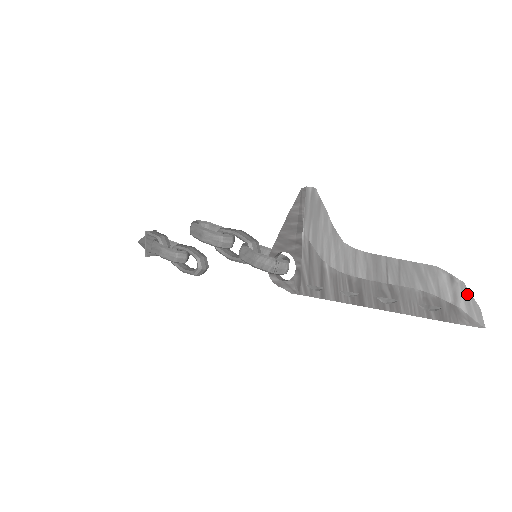
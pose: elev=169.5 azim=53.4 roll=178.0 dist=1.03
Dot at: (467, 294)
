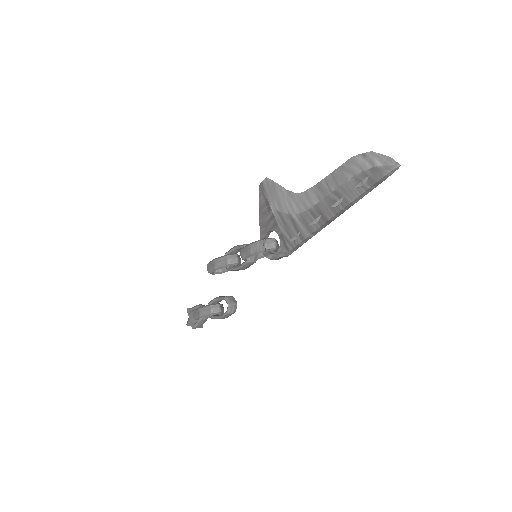
Dot at: (377, 155)
